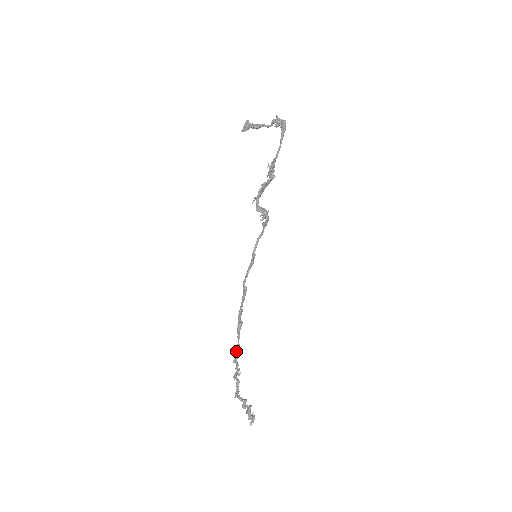
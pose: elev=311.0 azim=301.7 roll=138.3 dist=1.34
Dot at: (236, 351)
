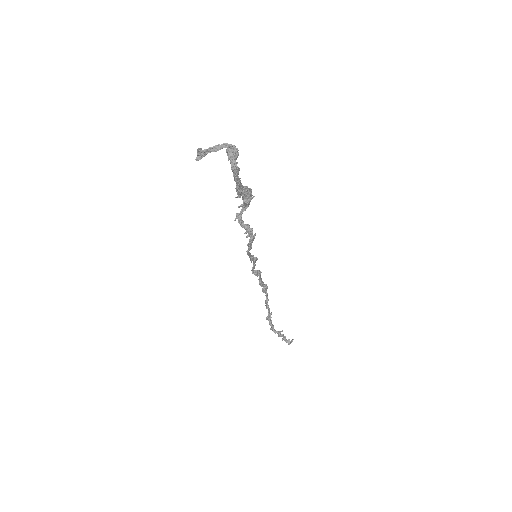
Dot at: (266, 303)
